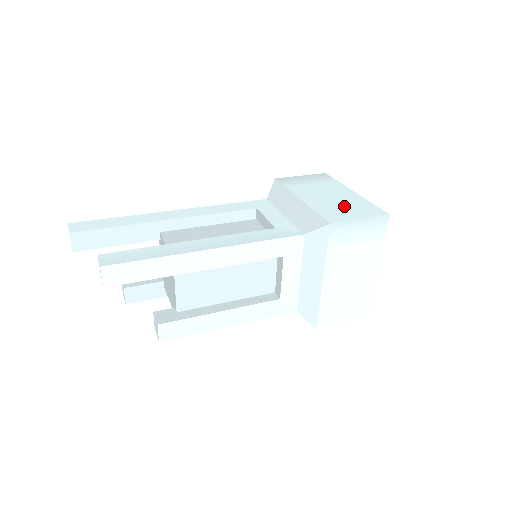
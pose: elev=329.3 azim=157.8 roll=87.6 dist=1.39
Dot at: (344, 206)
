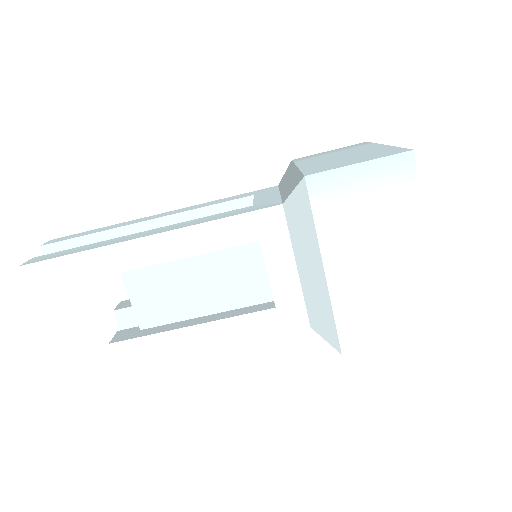
Dot at: (350, 158)
